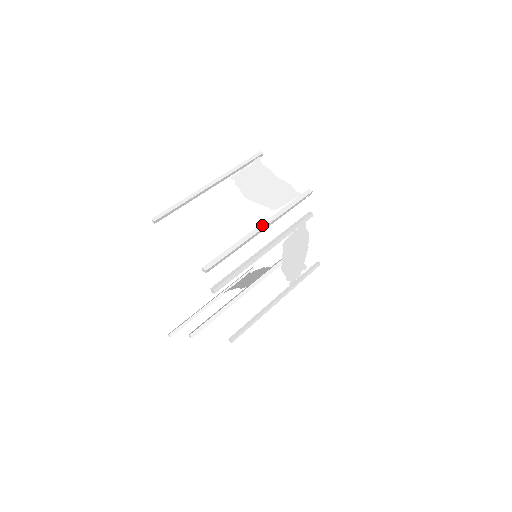
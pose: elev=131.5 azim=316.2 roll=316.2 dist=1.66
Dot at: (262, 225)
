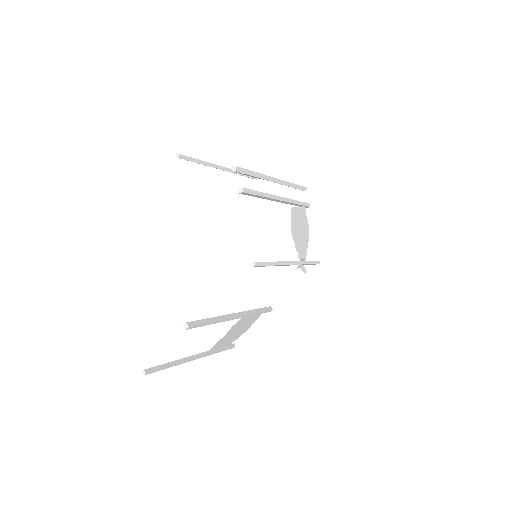
Dot at: (274, 178)
